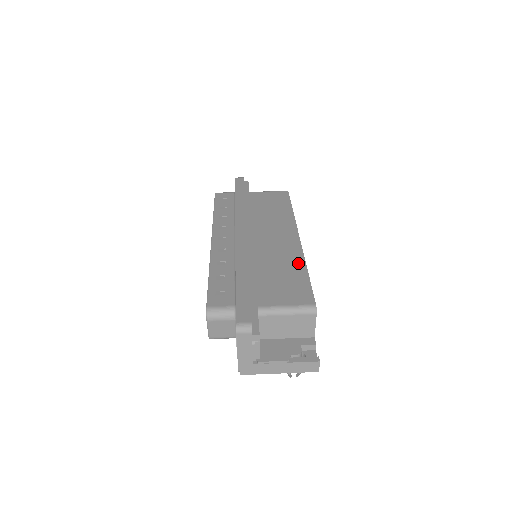
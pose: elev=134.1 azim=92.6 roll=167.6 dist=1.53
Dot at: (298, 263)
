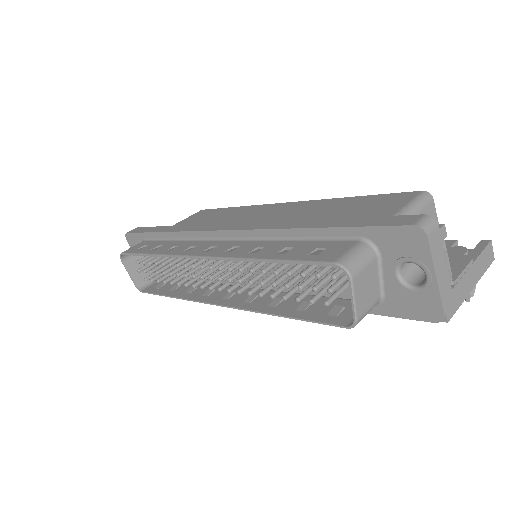
Dot at: (331, 202)
